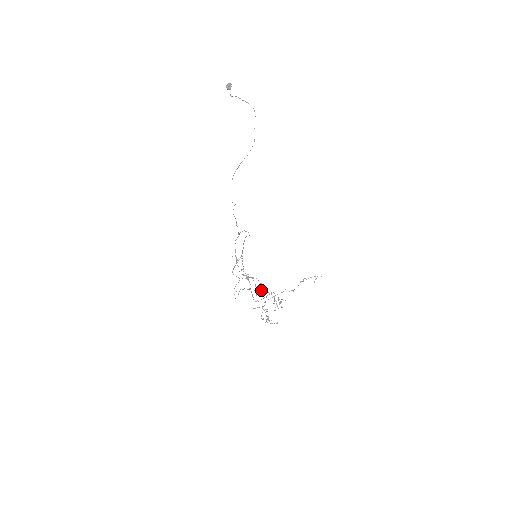
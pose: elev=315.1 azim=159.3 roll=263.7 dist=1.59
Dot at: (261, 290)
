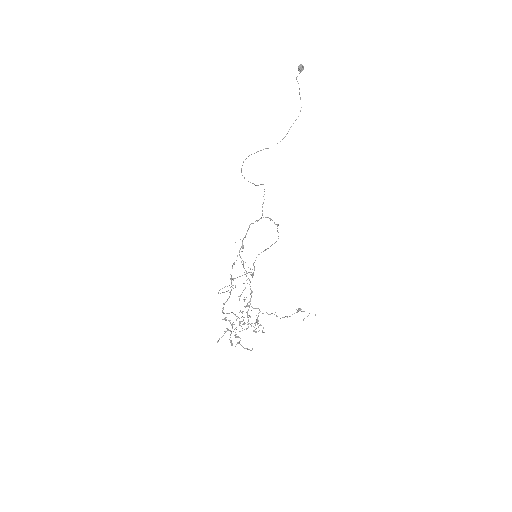
Dot at: (244, 300)
